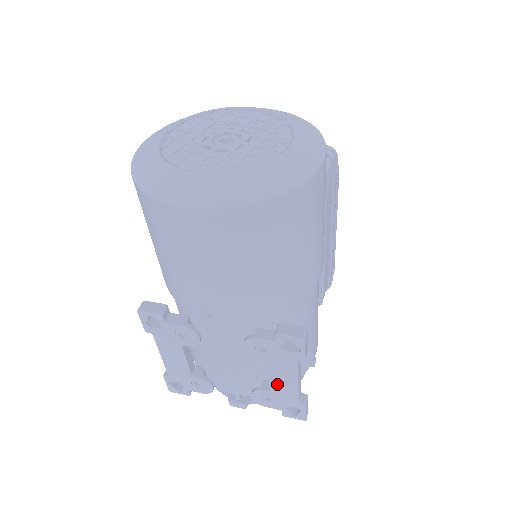
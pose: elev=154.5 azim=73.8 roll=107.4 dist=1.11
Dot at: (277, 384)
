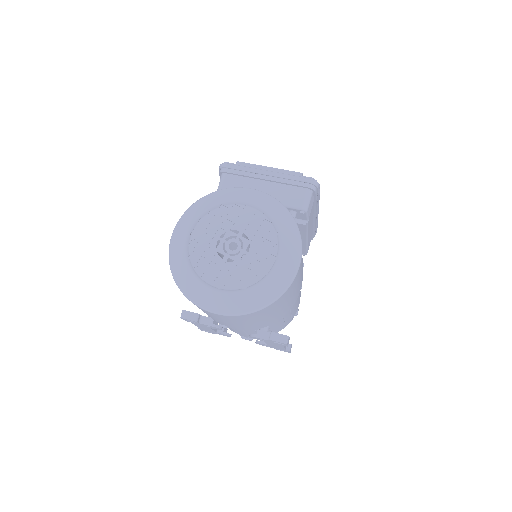
Dot at: (271, 345)
